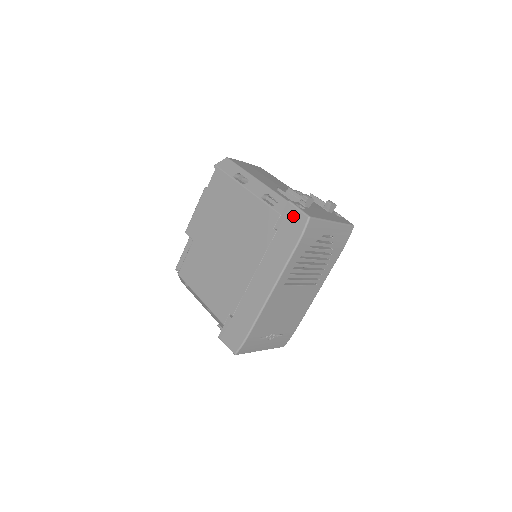
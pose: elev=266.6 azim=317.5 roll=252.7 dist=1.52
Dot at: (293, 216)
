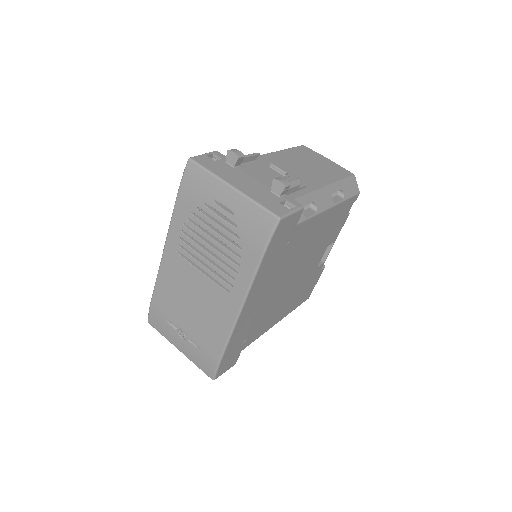
Dot at: occluded
